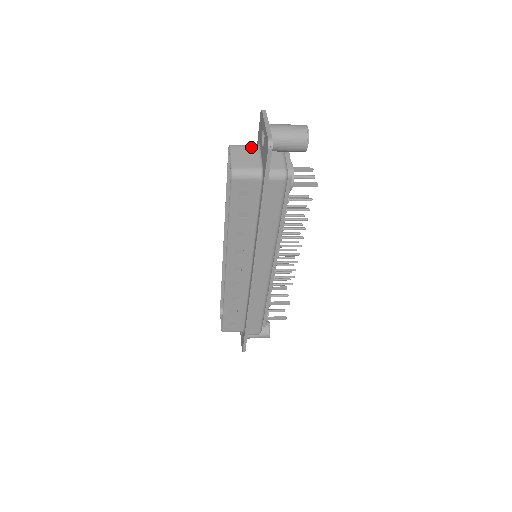
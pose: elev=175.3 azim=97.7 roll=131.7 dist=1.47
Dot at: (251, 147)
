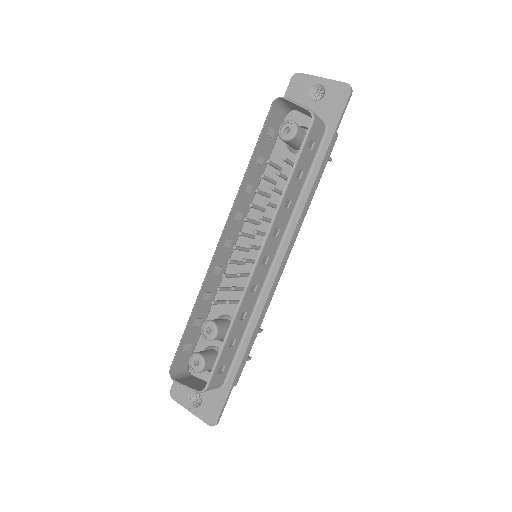
Dot at: occluded
